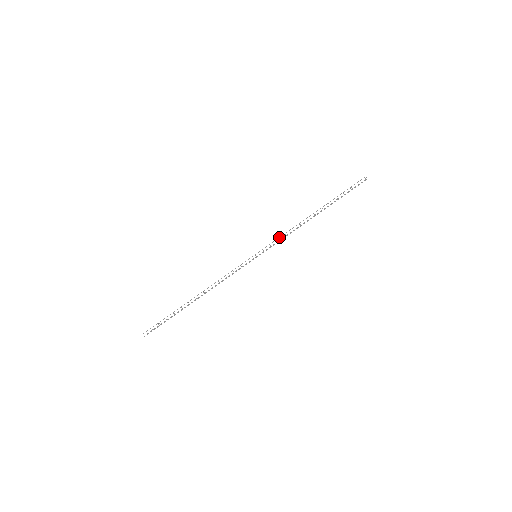
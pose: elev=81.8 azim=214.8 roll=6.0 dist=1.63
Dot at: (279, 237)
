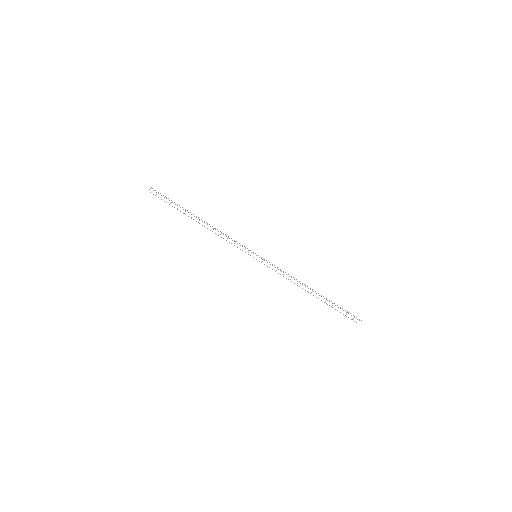
Dot at: (280, 270)
